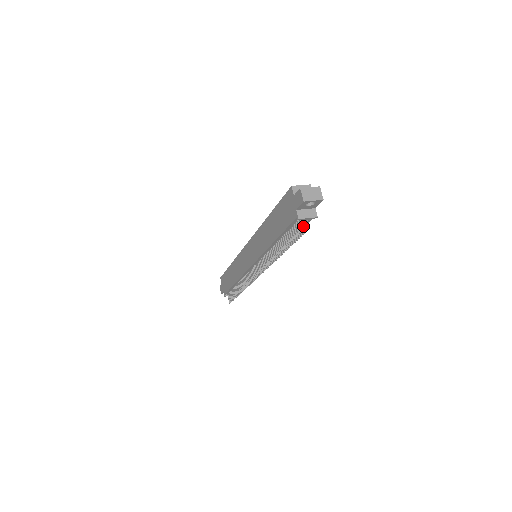
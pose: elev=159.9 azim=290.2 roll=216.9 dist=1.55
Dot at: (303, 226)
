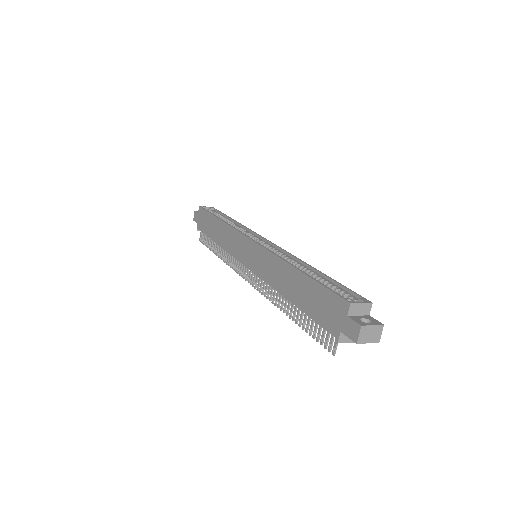
Dot at: occluded
